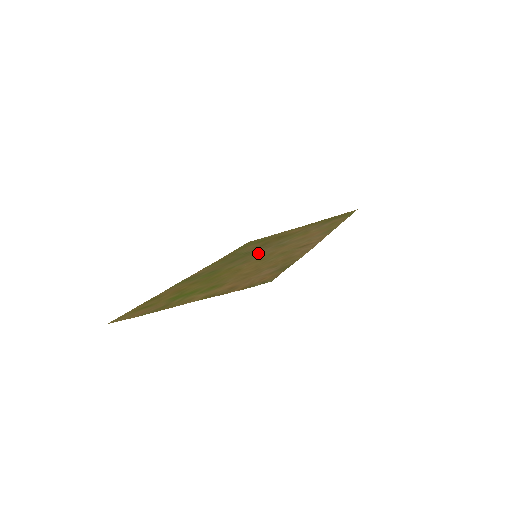
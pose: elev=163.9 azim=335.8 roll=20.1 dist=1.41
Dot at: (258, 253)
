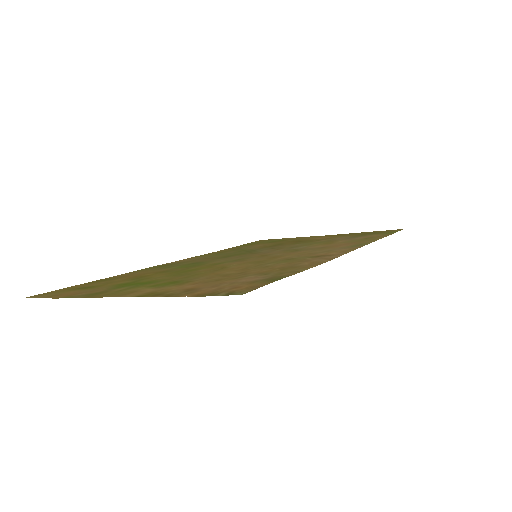
Dot at: (261, 253)
